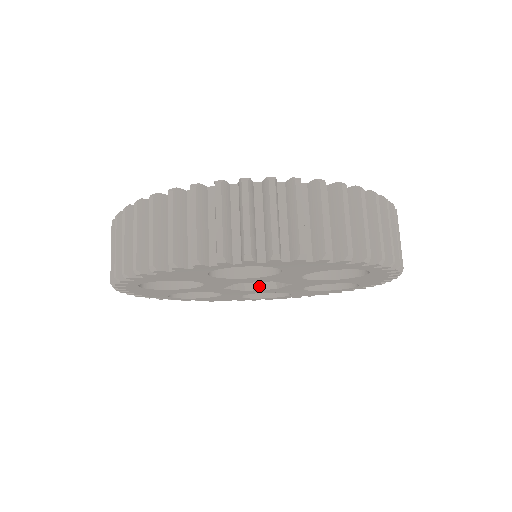
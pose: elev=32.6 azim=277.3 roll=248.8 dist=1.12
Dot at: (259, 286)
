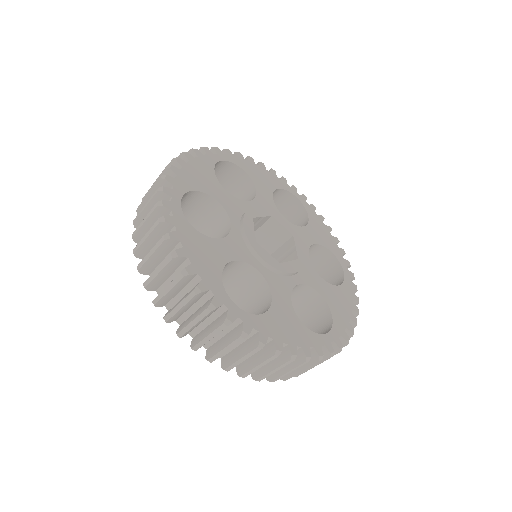
Dot at: occluded
